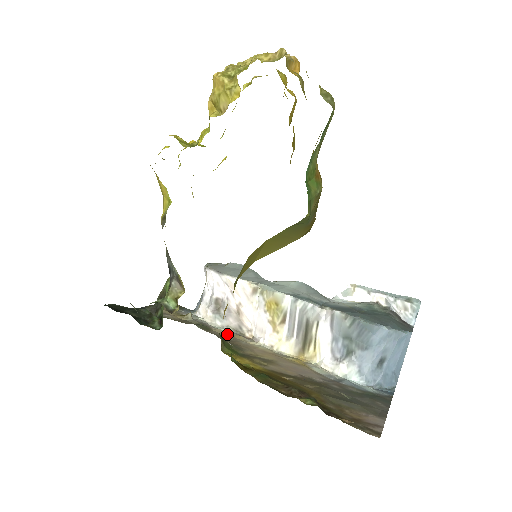
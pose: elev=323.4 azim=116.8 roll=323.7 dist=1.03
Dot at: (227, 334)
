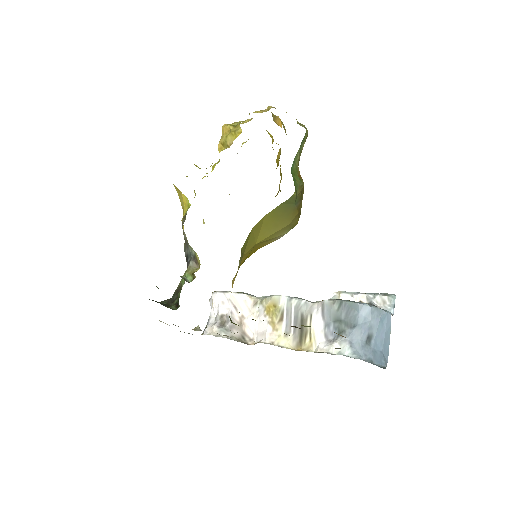
Dot at: occluded
